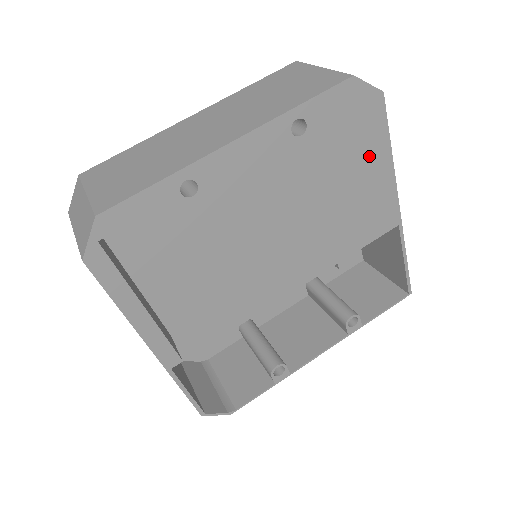
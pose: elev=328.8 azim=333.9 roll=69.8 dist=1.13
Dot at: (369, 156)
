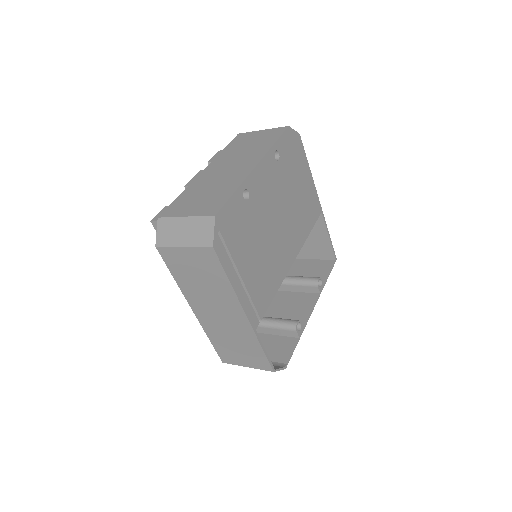
Dot at: (303, 170)
